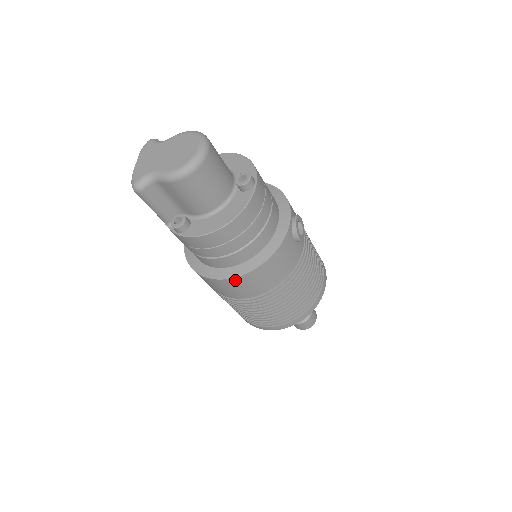
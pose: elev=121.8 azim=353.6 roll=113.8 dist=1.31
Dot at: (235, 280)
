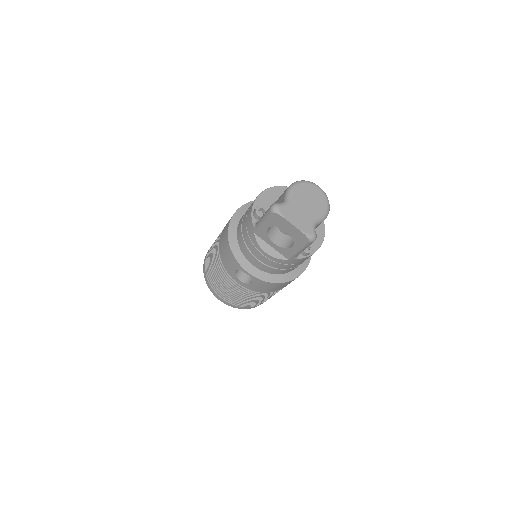
Dot at: (307, 265)
